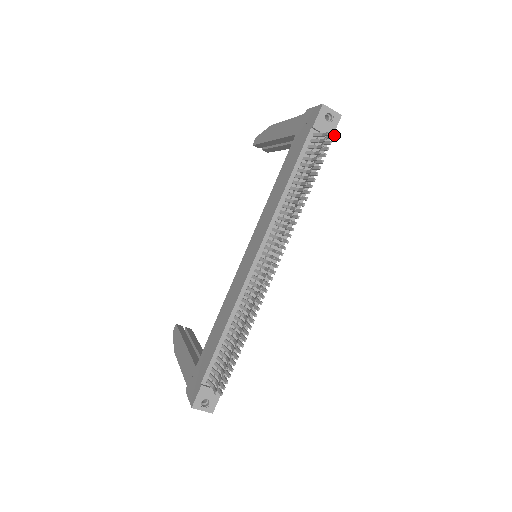
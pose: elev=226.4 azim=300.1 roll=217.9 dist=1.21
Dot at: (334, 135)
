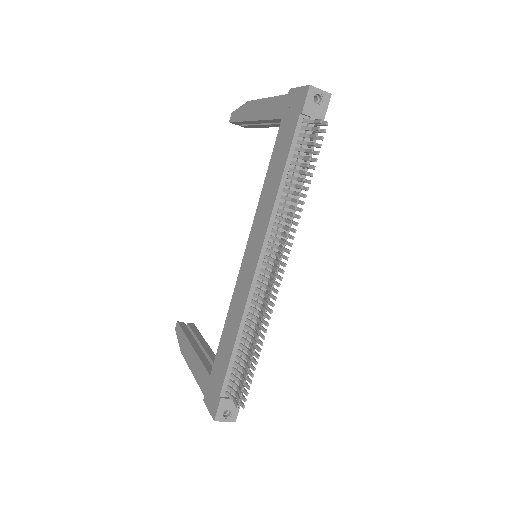
Dot at: occluded
